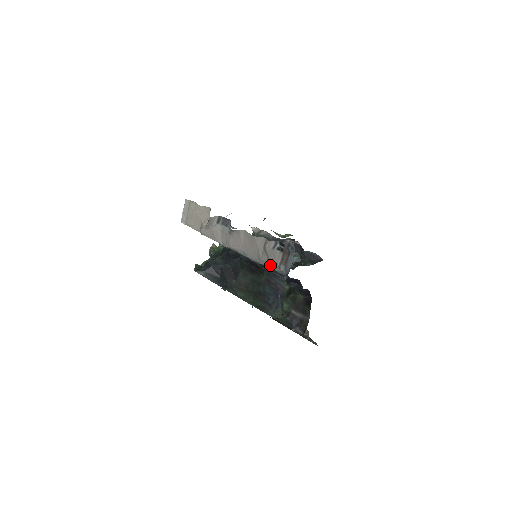
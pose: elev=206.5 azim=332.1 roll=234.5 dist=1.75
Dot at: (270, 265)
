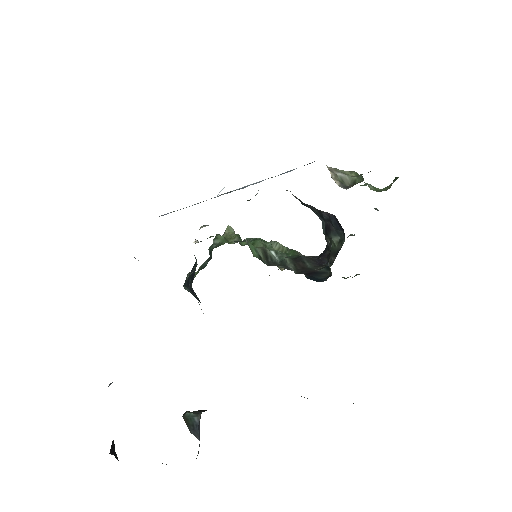
Dot at: occluded
